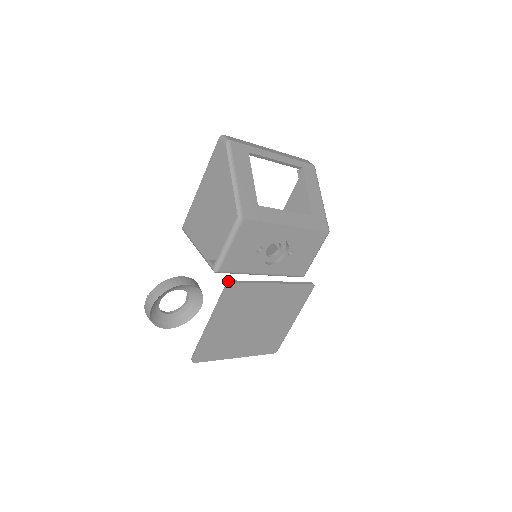
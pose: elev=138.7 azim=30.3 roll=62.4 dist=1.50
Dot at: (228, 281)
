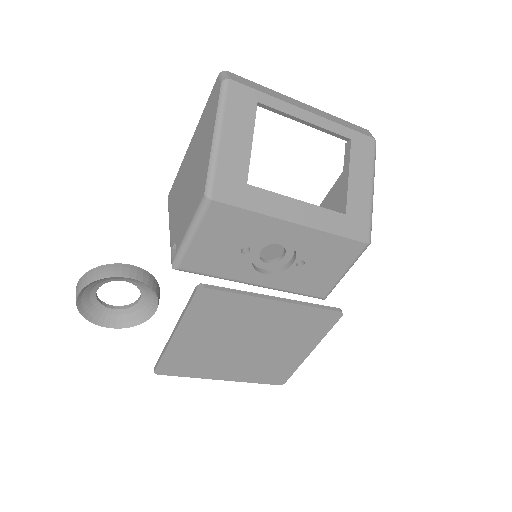
Dot at: (199, 284)
